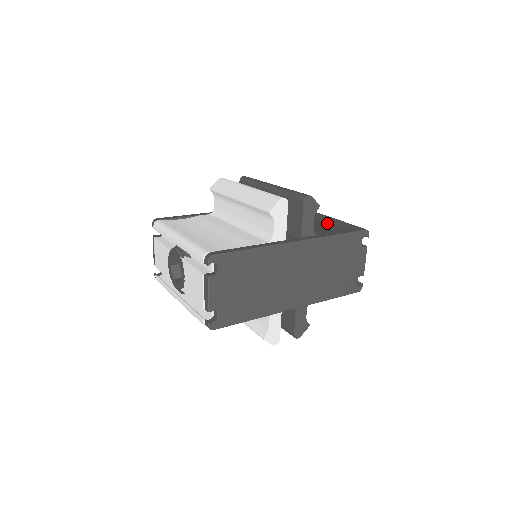
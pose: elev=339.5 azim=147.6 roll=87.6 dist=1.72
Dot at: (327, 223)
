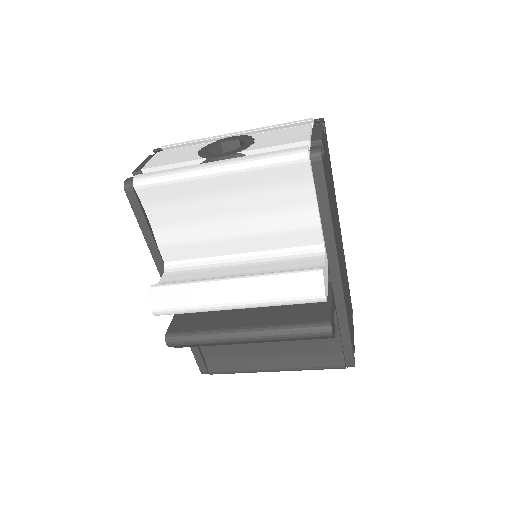
Dot at: occluded
